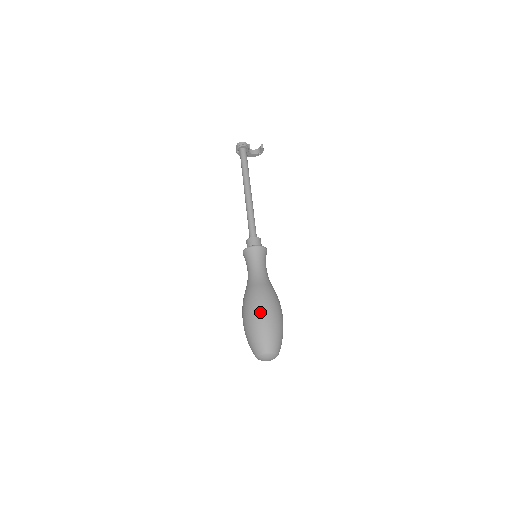
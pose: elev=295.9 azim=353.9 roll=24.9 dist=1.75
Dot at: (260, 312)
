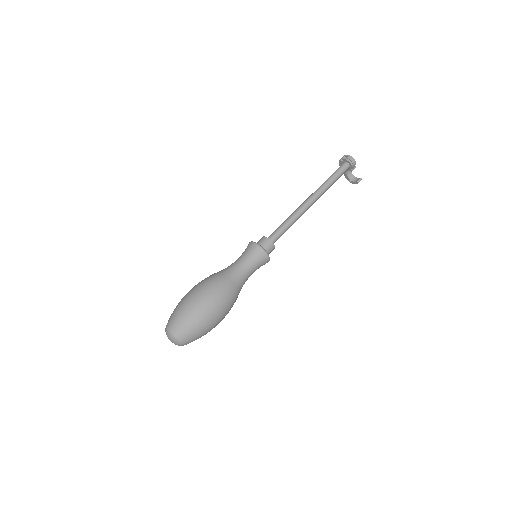
Dot at: (211, 308)
